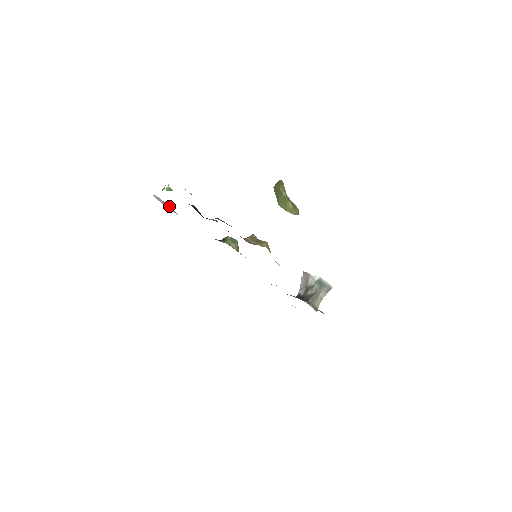
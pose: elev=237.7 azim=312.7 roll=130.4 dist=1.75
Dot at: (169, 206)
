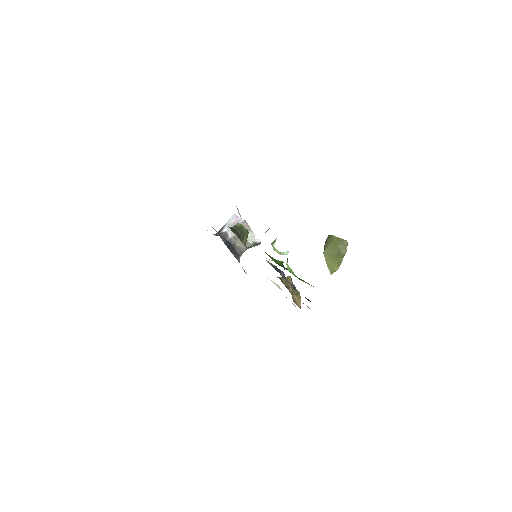
Dot at: occluded
